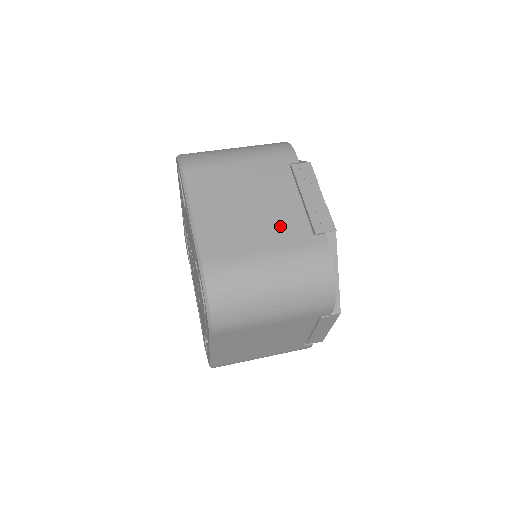
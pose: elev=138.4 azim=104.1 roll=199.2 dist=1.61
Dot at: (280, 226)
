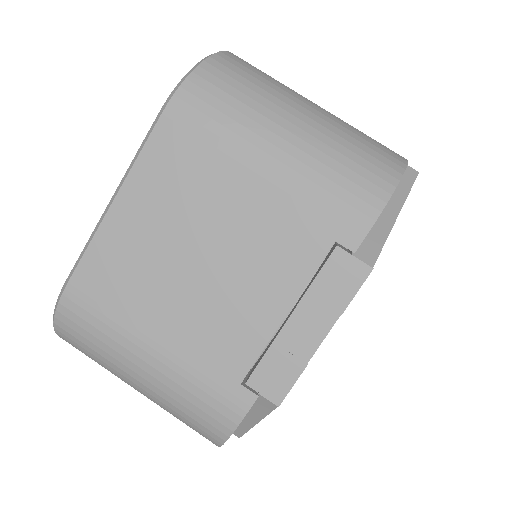
Dot at: (210, 328)
